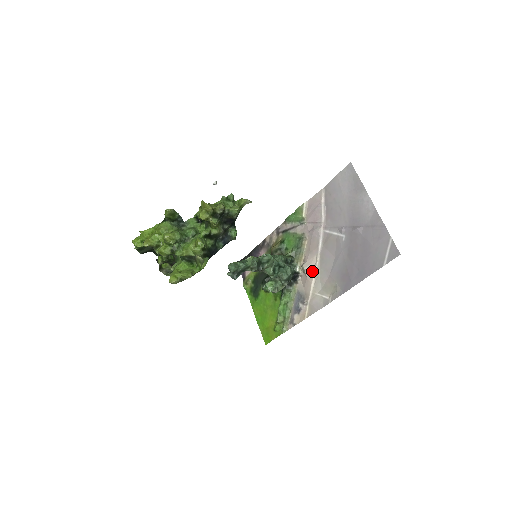
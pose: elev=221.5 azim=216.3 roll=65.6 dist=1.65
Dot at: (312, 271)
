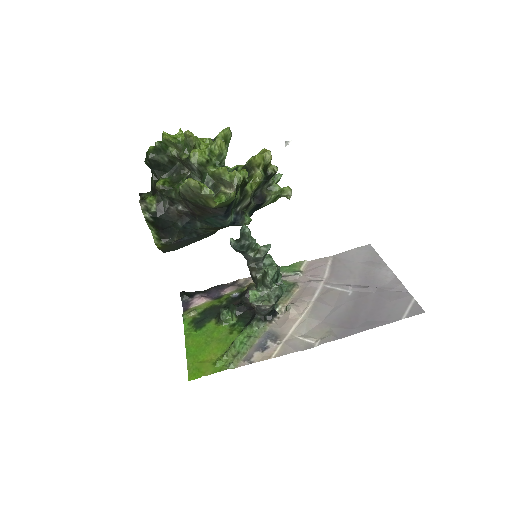
Dot at: (299, 313)
